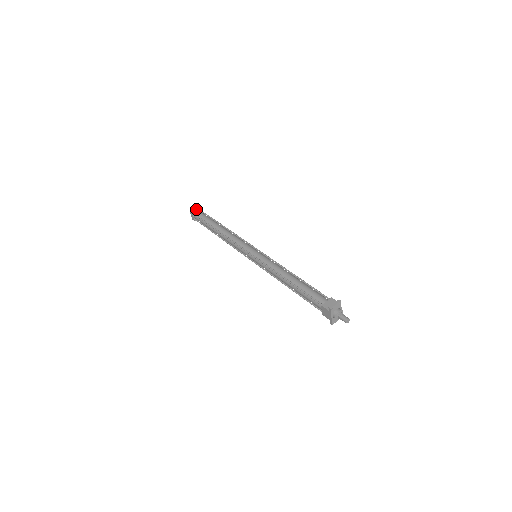
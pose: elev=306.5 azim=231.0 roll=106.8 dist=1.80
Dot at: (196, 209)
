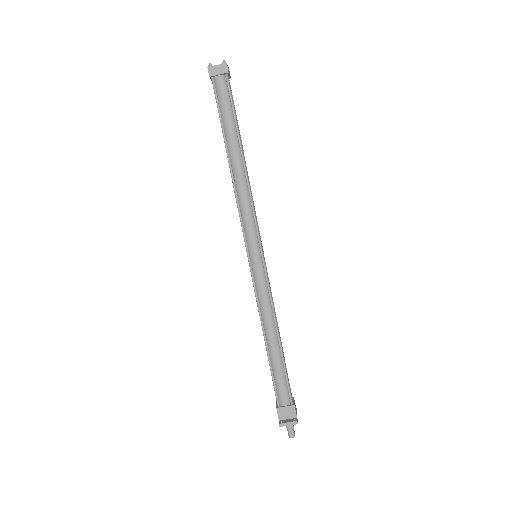
Dot at: (220, 70)
